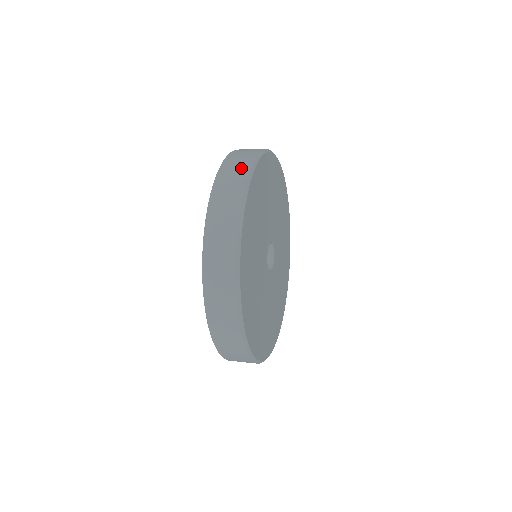
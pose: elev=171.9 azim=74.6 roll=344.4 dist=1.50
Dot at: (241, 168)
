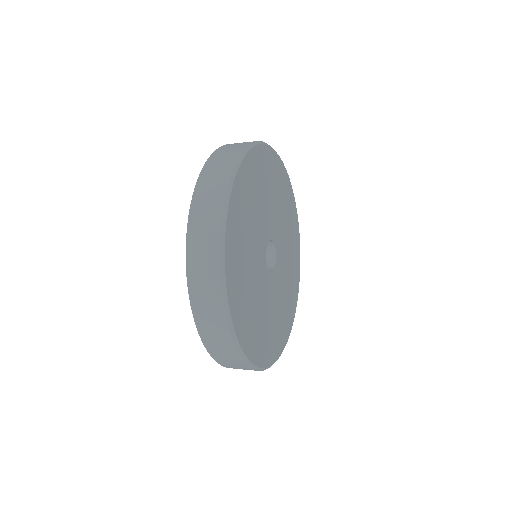
Dot at: occluded
